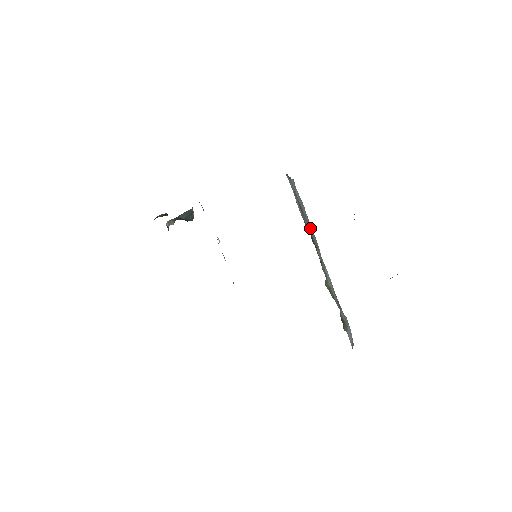
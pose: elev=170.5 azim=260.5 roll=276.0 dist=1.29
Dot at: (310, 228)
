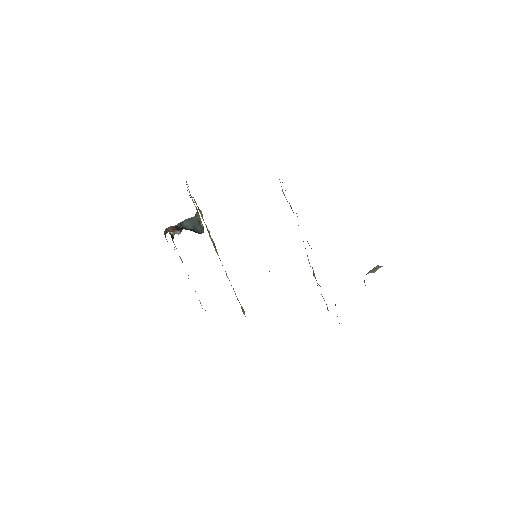
Dot at: occluded
